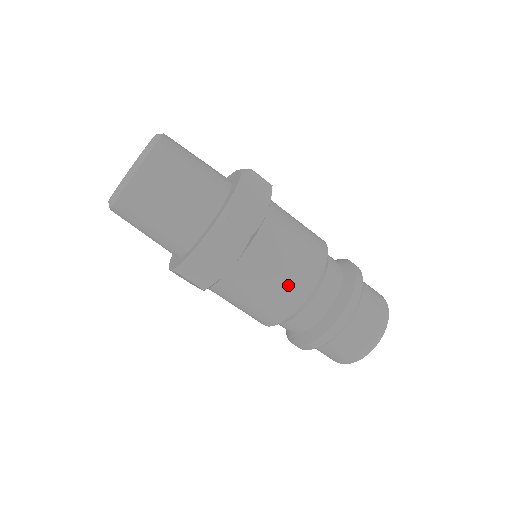
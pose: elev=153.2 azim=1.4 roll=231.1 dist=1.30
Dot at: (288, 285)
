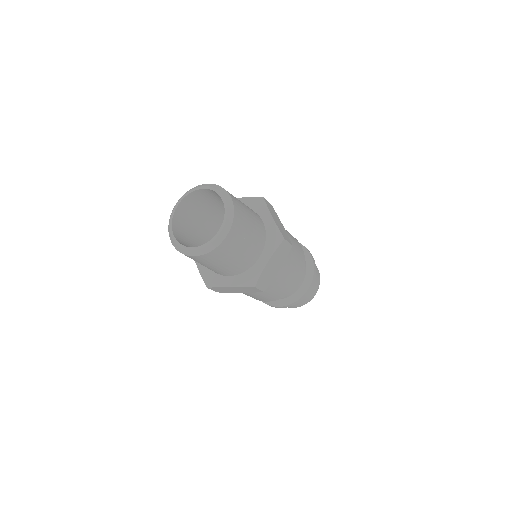
Dot at: (297, 269)
